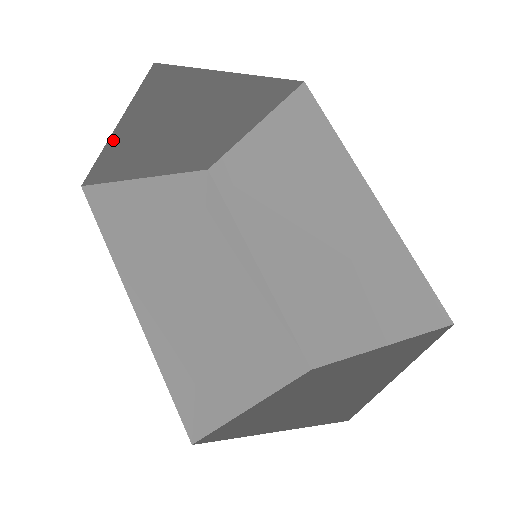
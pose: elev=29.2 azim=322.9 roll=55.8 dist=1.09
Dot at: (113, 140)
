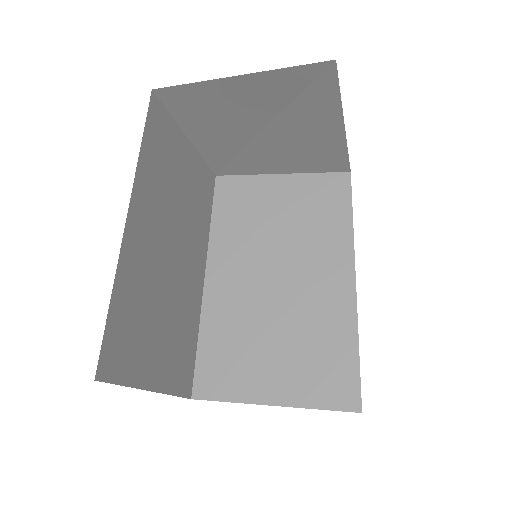
Dot at: (230, 81)
